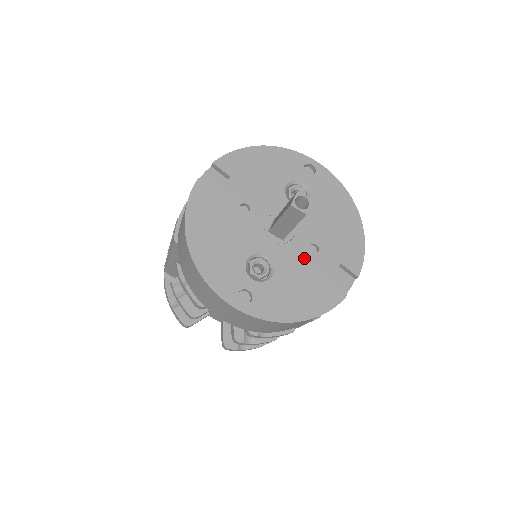
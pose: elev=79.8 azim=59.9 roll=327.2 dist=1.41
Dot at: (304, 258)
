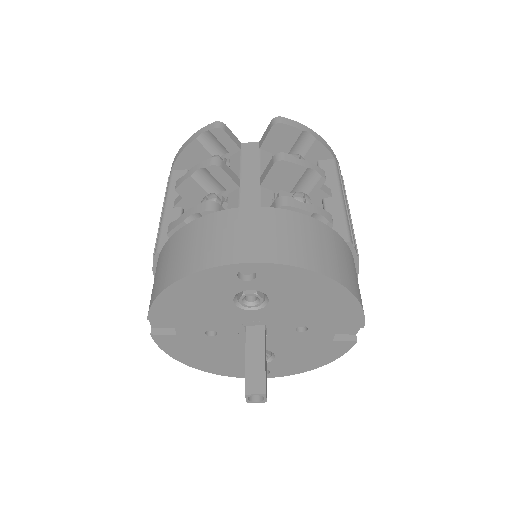
Dot at: (296, 338)
